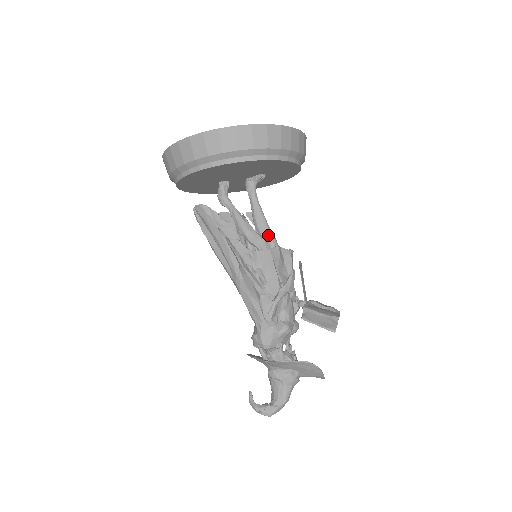
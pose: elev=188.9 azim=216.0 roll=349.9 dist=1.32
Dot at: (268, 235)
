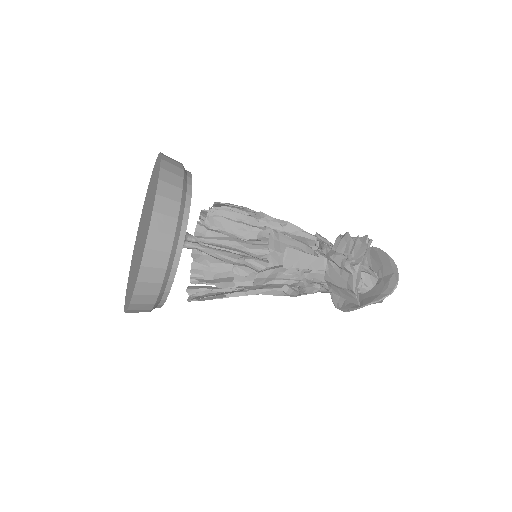
Dot at: (242, 252)
